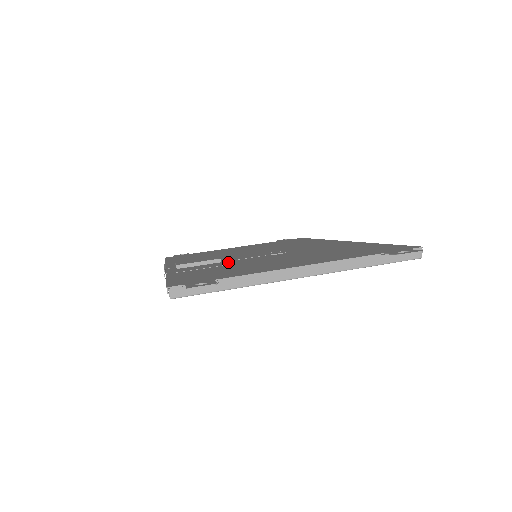
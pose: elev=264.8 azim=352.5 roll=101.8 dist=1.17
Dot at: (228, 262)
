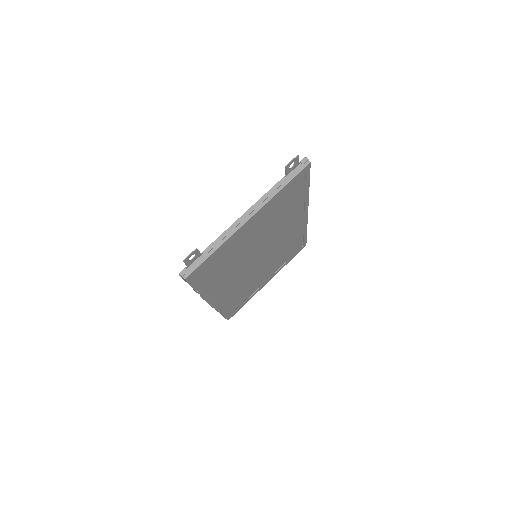
Dot at: occluded
